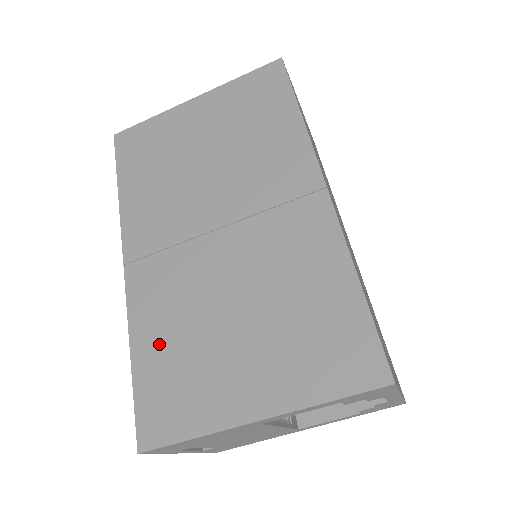
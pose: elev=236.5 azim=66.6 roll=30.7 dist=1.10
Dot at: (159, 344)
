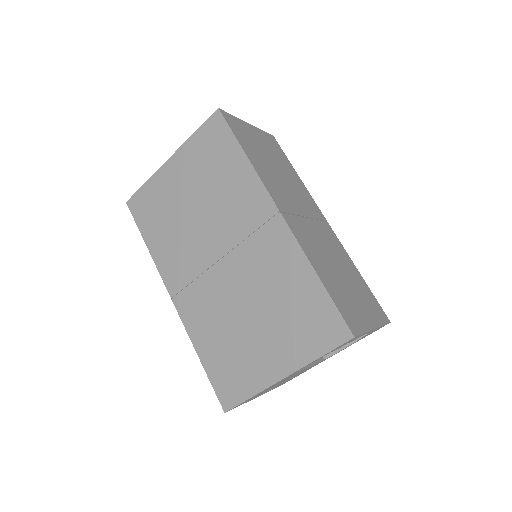
Dot at: (212, 346)
